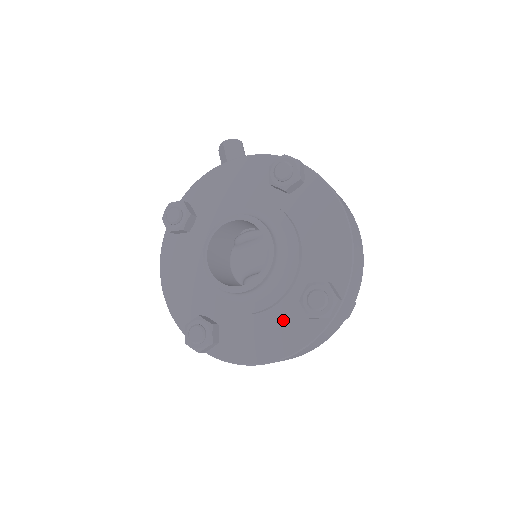
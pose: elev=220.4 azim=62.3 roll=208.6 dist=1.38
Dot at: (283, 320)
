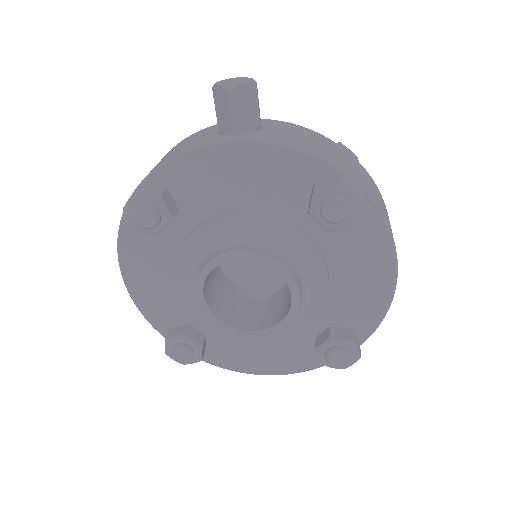
Dot at: (287, 347)
